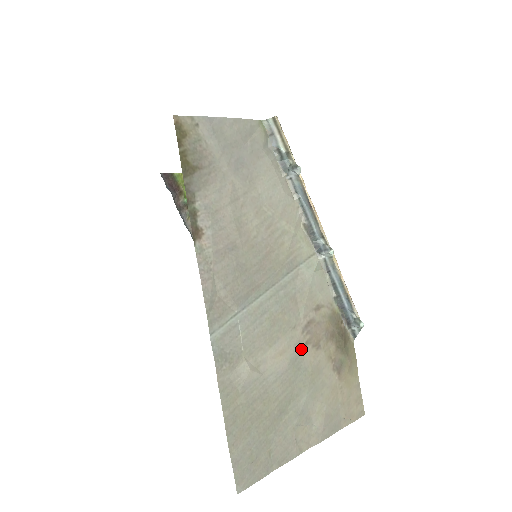
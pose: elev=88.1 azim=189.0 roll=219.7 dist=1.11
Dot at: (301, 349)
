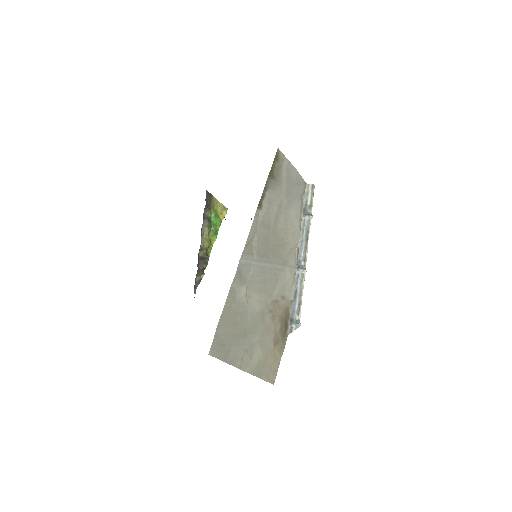
Dot at: (267, 311)
